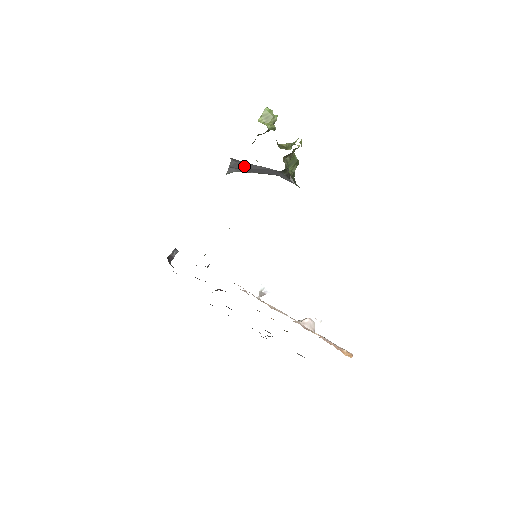
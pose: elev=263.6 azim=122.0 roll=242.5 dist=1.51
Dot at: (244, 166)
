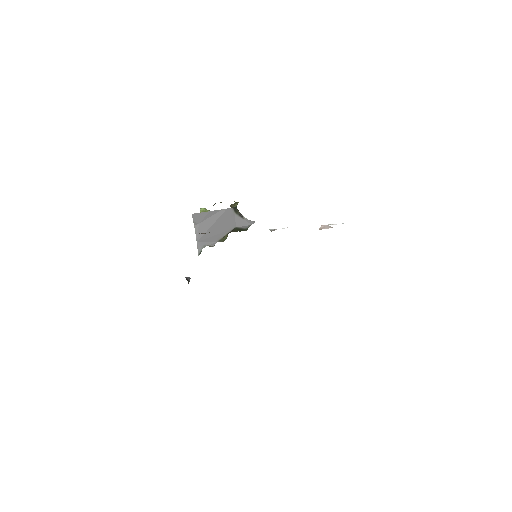
Dot at: (206, 226)
